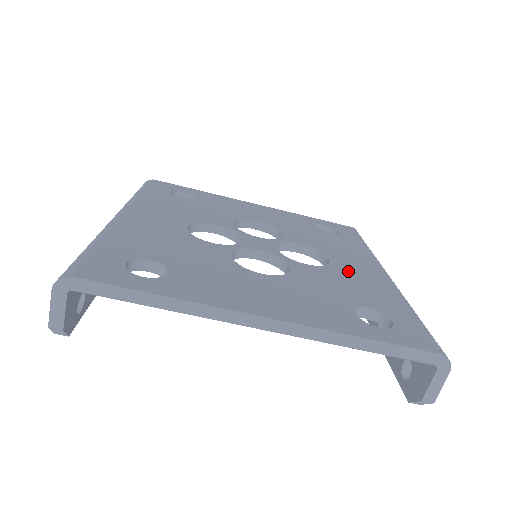
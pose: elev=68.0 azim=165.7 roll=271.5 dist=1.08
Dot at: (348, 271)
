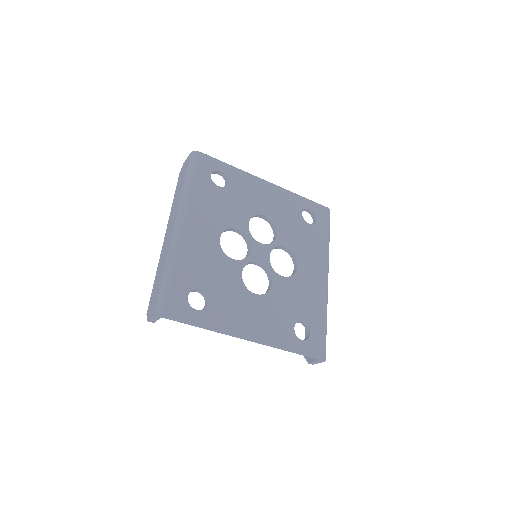
Dot at: (304, 280)
